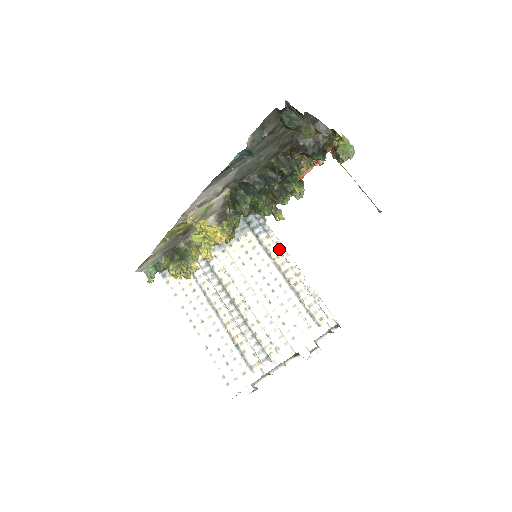
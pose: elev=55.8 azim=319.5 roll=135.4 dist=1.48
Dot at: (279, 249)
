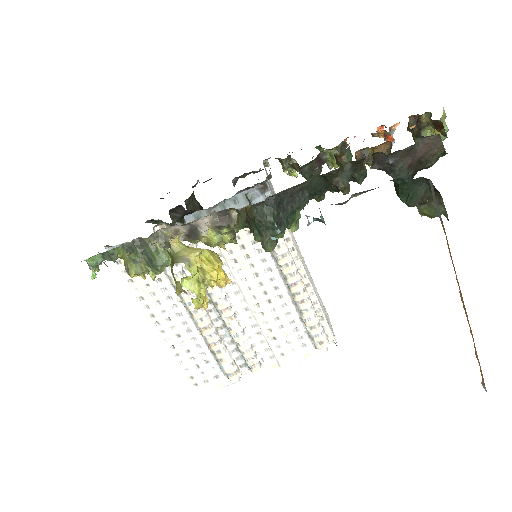
Dot at: (289, 250)
